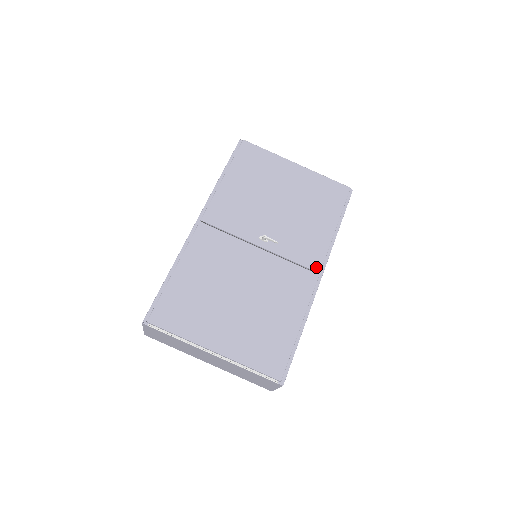
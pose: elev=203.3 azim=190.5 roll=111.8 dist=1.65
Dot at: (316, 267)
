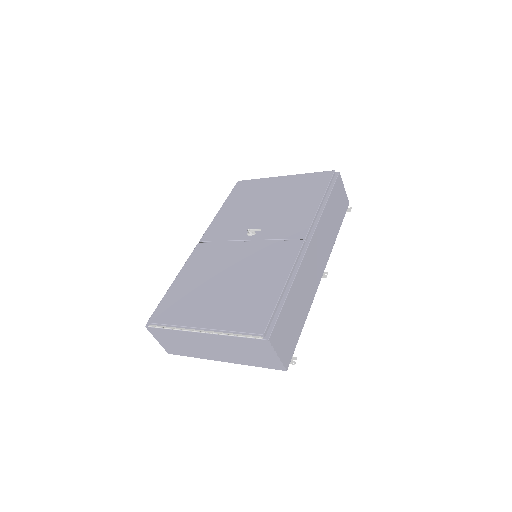
Dot at: (301, 236)
